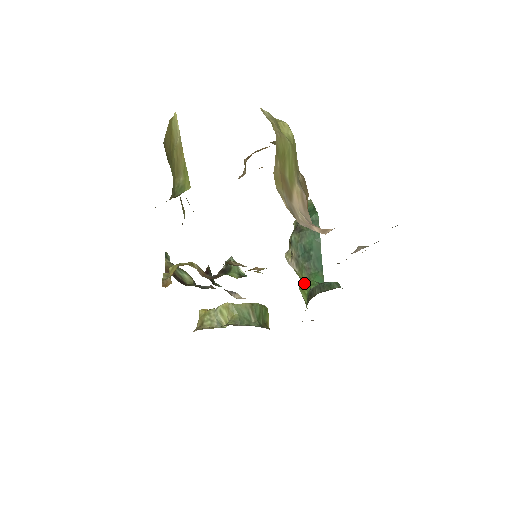
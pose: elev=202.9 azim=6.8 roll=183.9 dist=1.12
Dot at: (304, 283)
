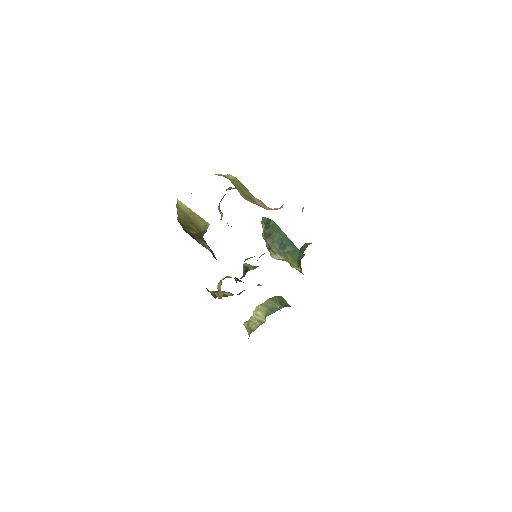
Dot at: (292, 261)
